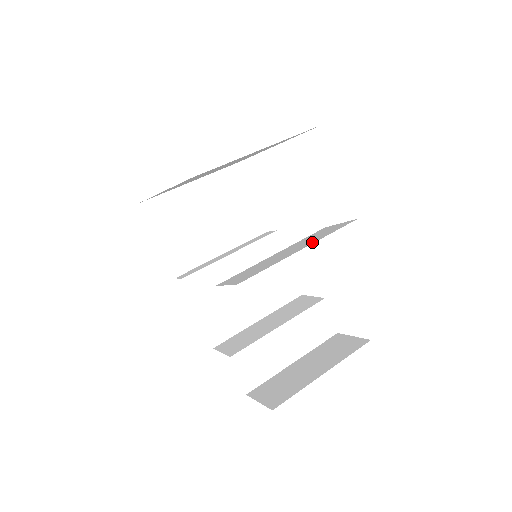
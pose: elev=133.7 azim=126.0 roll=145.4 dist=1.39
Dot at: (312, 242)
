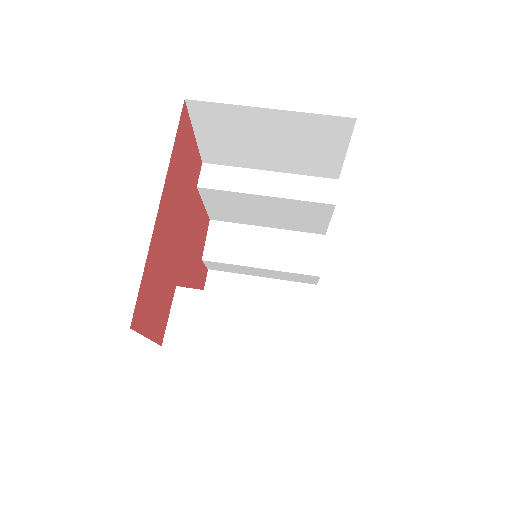
Dot at: (257, 355)
